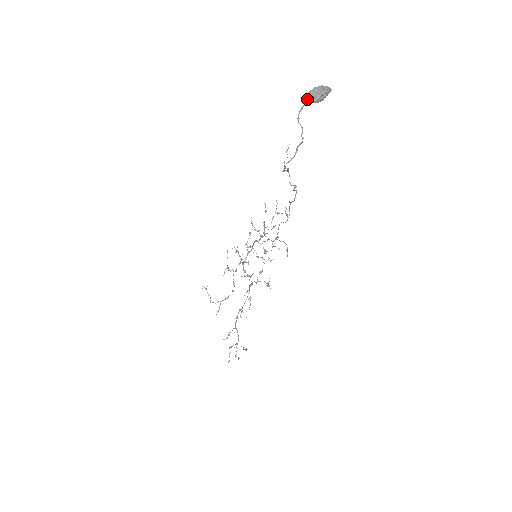
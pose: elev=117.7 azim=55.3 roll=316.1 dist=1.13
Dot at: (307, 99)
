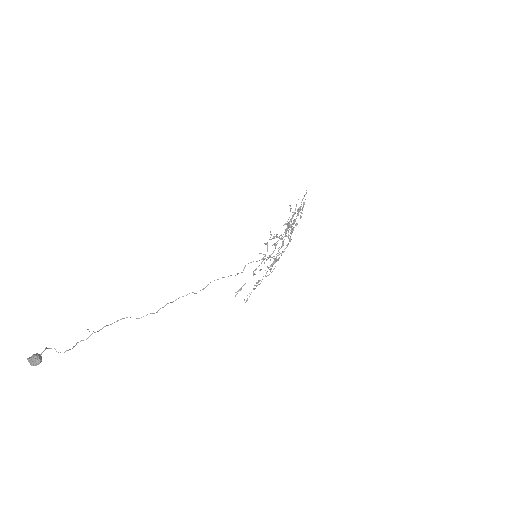
Dot at: (28, 360)
